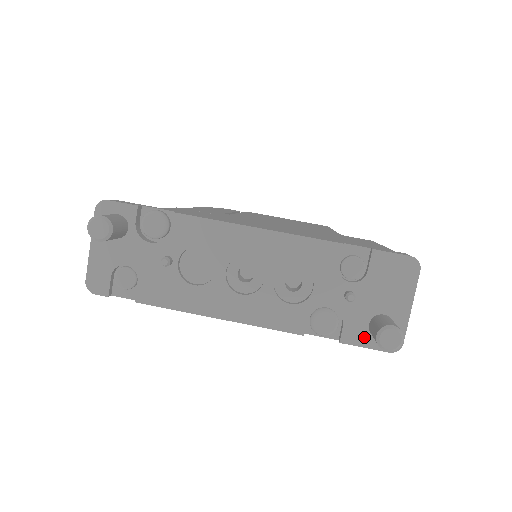
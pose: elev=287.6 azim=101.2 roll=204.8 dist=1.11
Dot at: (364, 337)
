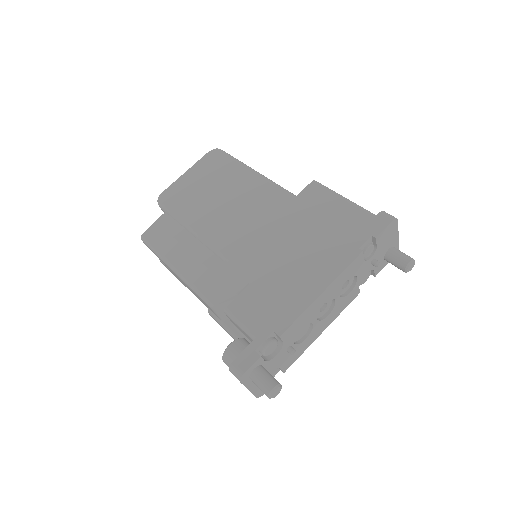
Dot at: (384, 264)
